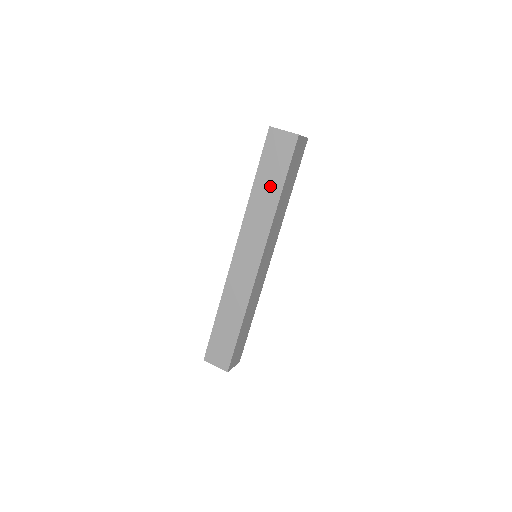
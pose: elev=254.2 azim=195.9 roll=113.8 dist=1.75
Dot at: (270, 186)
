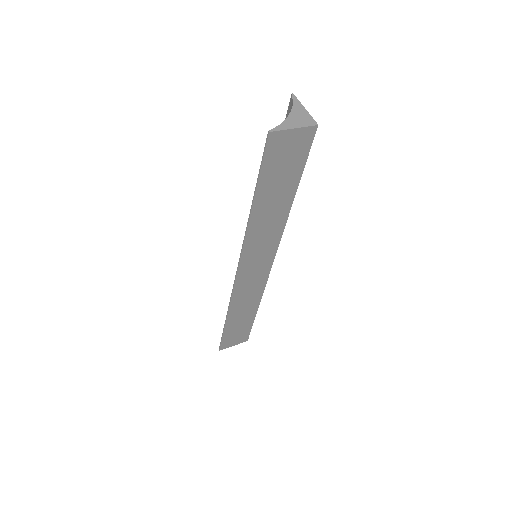
Dot at: (278, 198)
